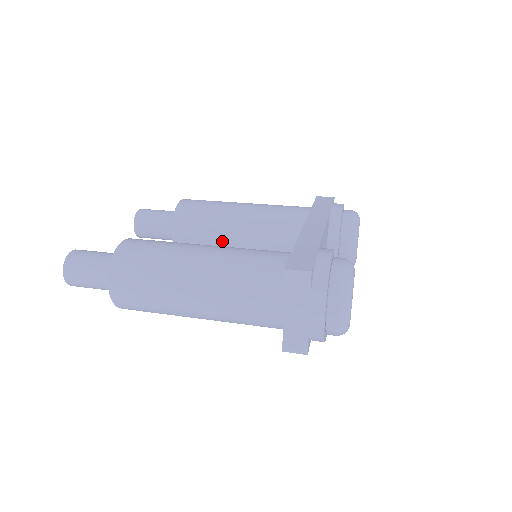
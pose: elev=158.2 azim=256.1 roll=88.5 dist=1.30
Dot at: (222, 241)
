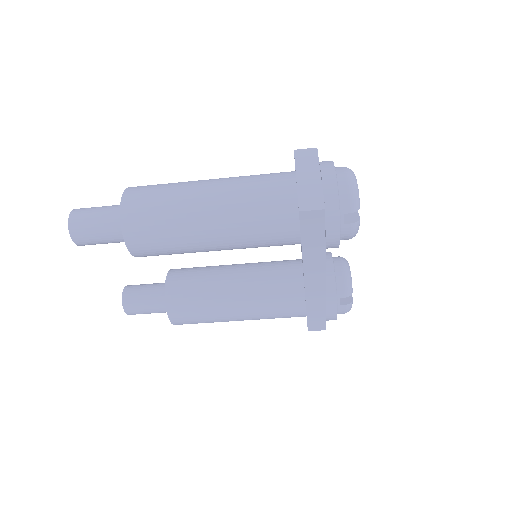
Dot at: (218, 279)
